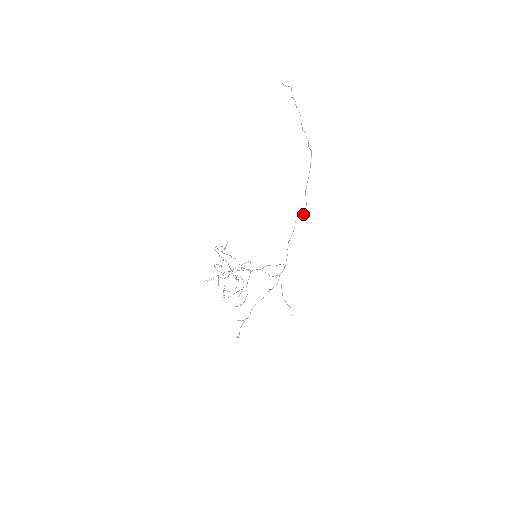
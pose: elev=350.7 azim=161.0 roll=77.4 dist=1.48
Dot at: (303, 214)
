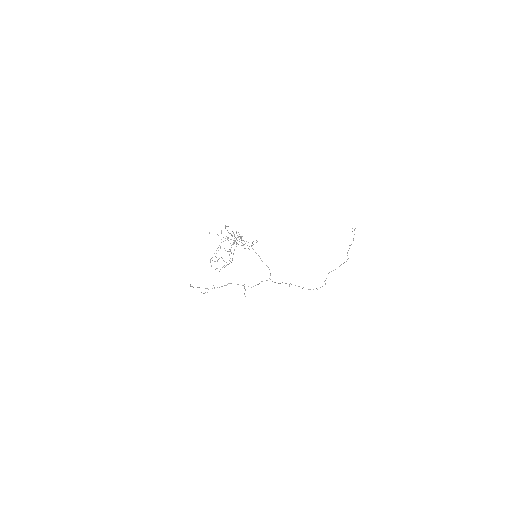
Dot at: occluded
